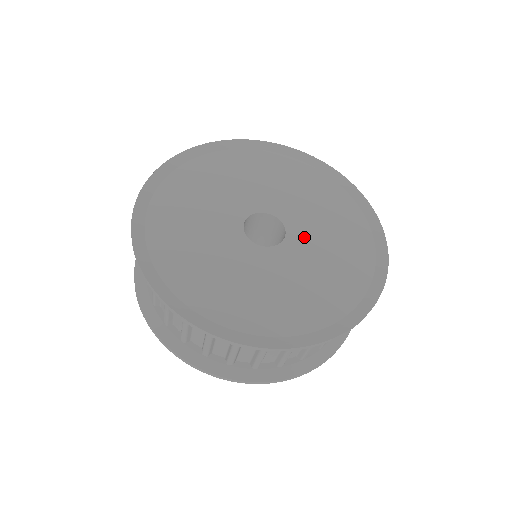
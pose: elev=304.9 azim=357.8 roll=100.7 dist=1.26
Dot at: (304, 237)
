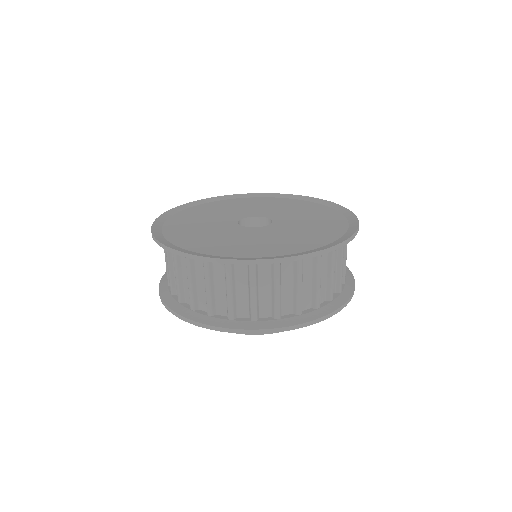
Dot at: (287, 220)
